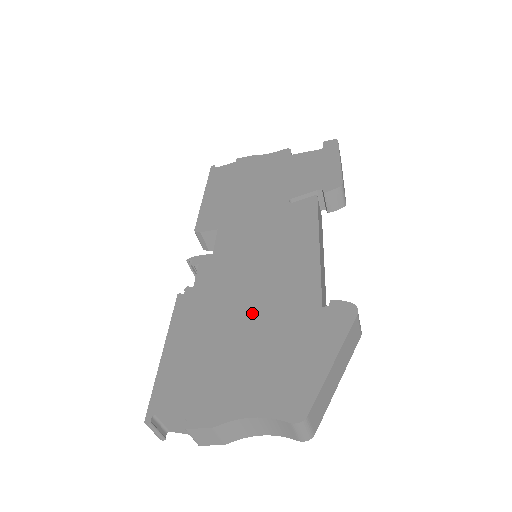
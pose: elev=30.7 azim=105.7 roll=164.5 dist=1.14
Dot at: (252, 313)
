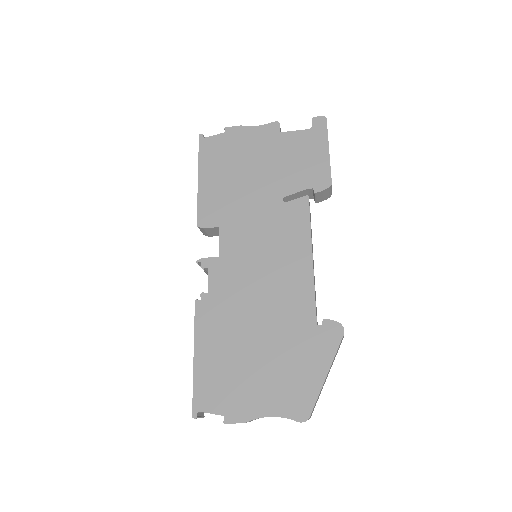
Dot at: (262, 326)
